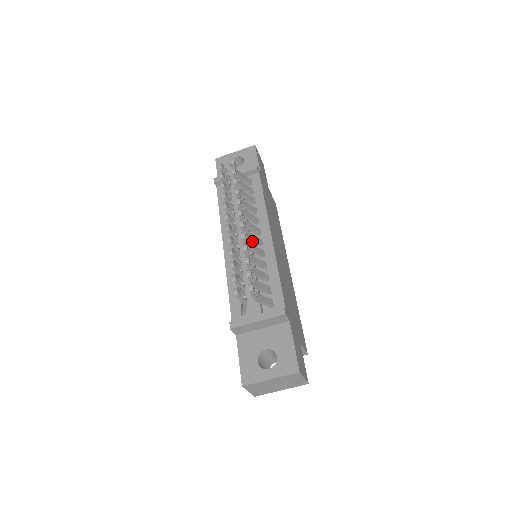
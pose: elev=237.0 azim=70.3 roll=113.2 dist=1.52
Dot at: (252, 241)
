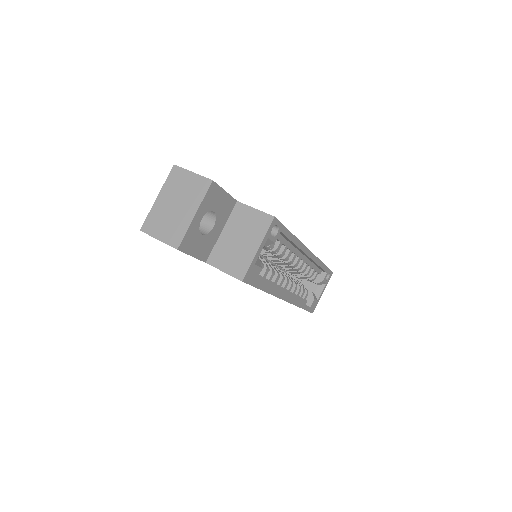
Dot at: occluded
